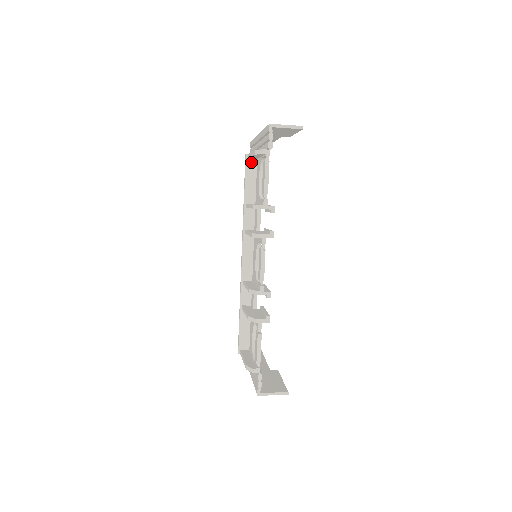
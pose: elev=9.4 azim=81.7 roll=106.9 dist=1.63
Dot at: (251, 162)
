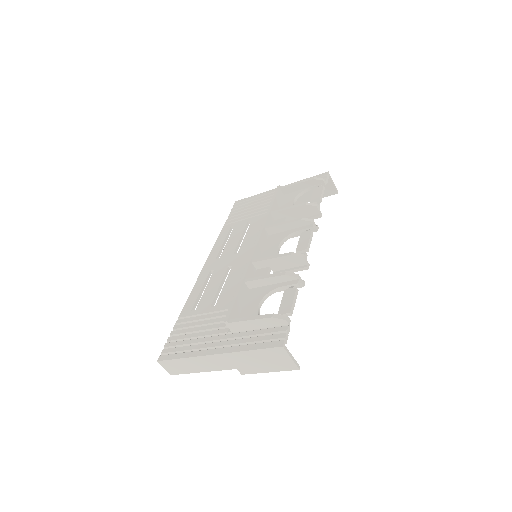
Dot at: (281, 192)
